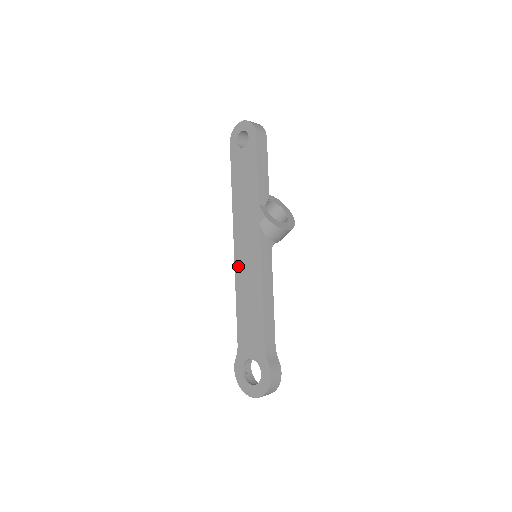
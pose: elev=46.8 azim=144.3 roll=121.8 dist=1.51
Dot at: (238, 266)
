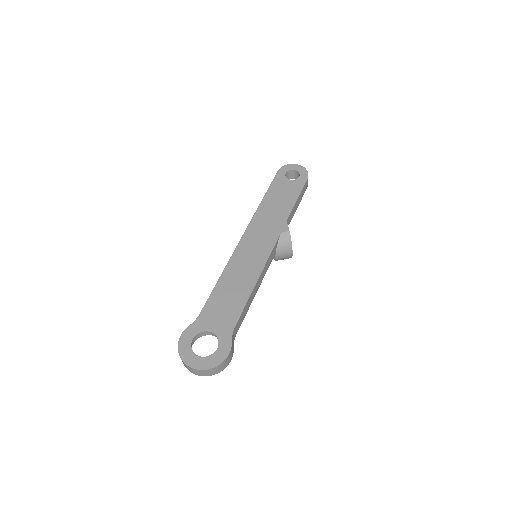
Dot at: (239, 253)
